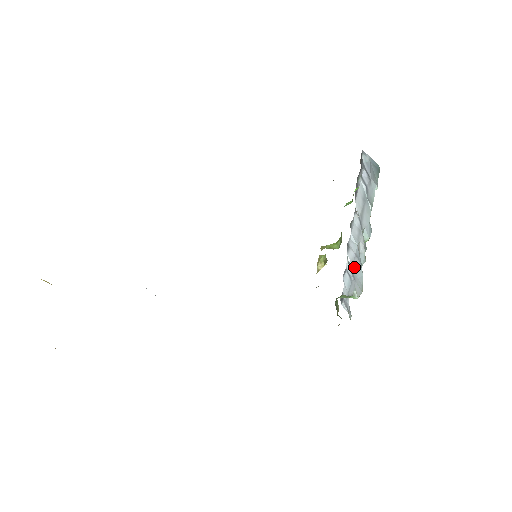
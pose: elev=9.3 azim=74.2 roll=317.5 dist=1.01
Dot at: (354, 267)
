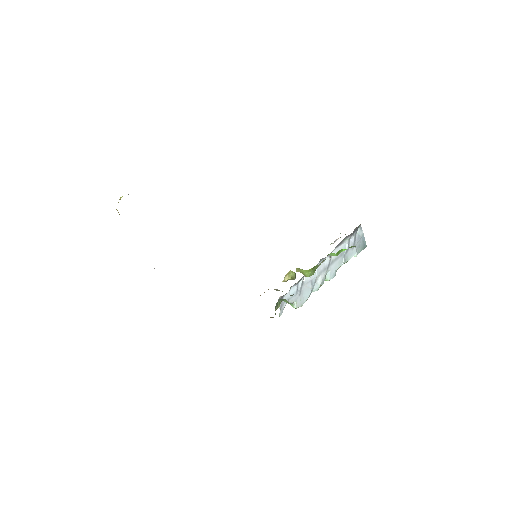
Dot at: (305, 287)
